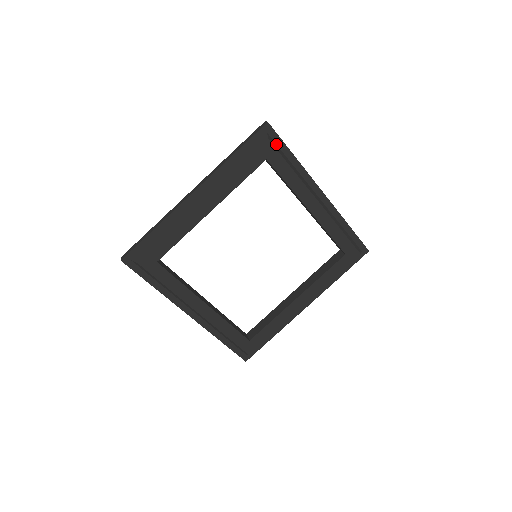
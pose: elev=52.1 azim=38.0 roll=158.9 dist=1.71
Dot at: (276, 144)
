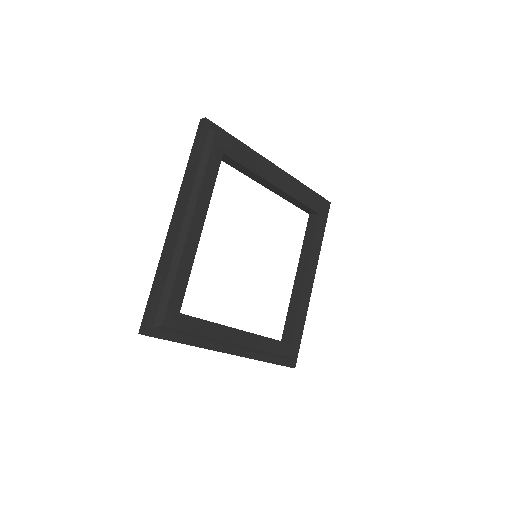
Dot at: occluded
